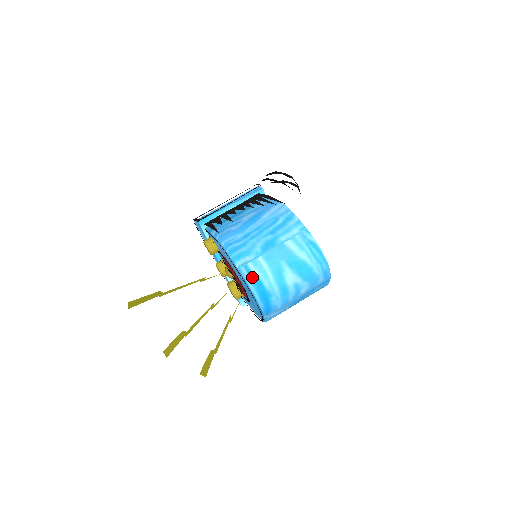
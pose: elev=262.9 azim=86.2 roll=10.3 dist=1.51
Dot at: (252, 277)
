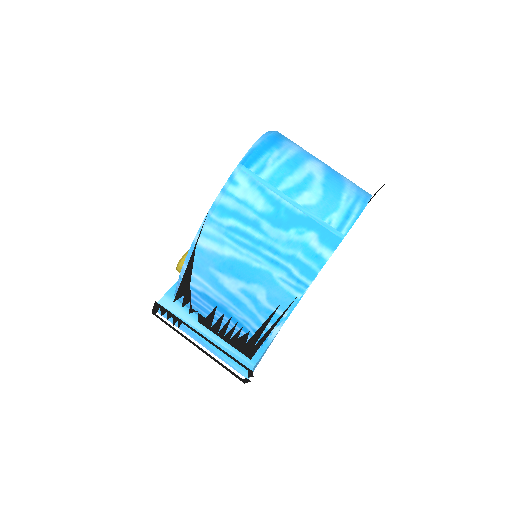
Dot at: (283, 135)
